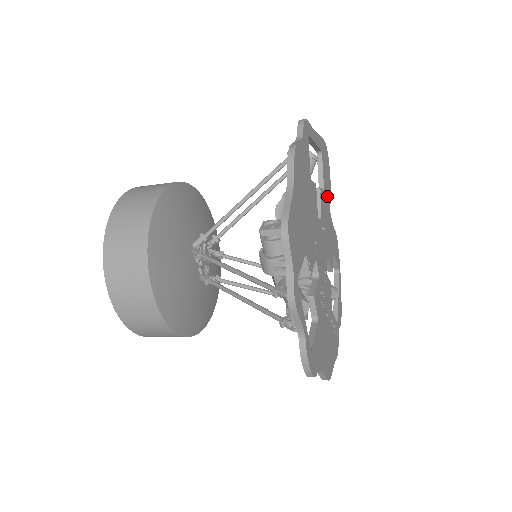
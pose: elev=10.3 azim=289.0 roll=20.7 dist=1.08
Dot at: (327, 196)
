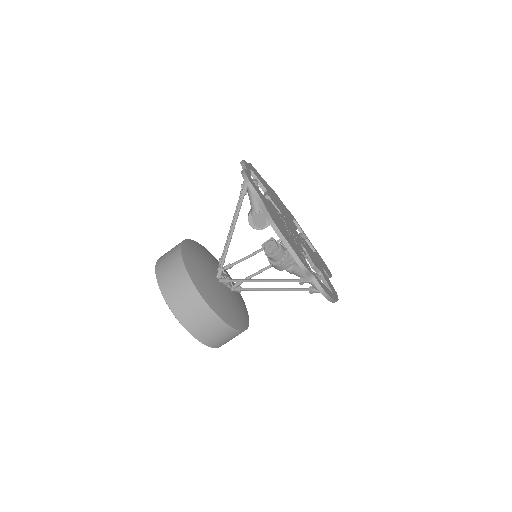
Dot at: occluded
